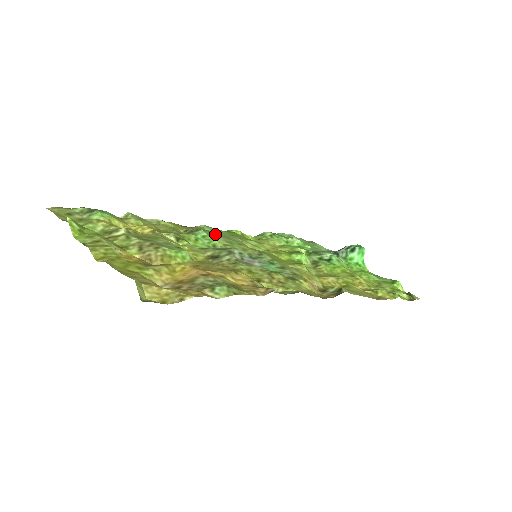
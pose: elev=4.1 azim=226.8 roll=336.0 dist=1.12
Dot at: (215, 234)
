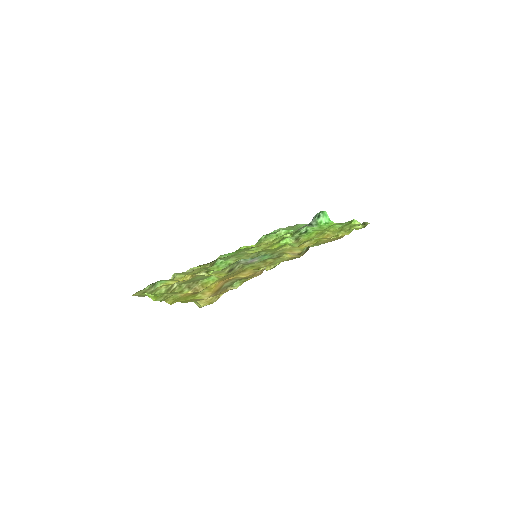
Dot at: (228, 257)
